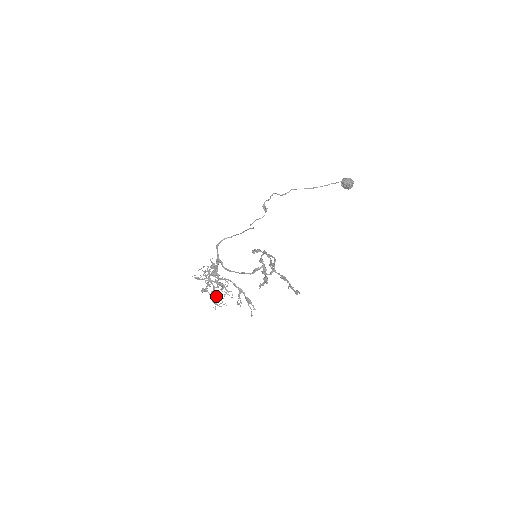
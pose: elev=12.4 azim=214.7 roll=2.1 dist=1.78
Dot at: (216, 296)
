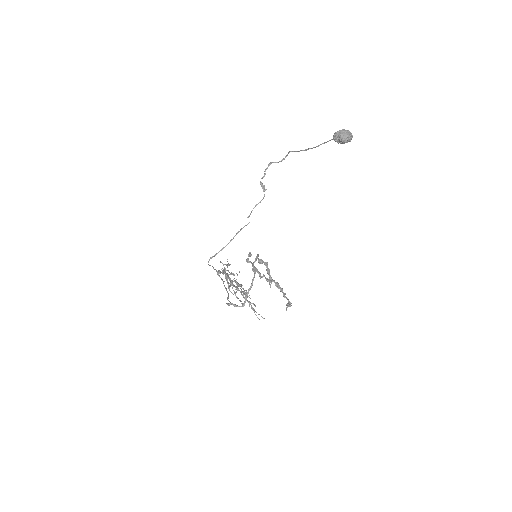
Dot at: occluded
